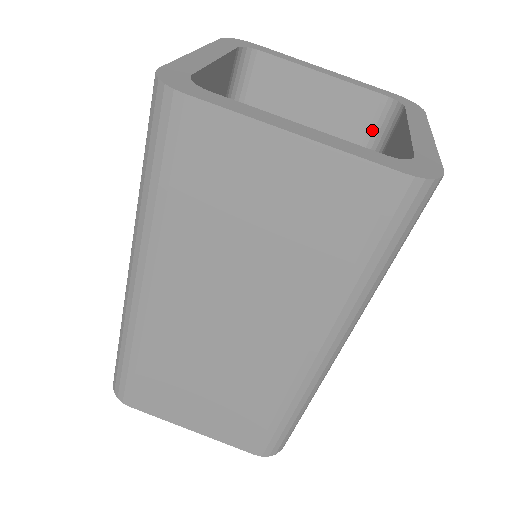
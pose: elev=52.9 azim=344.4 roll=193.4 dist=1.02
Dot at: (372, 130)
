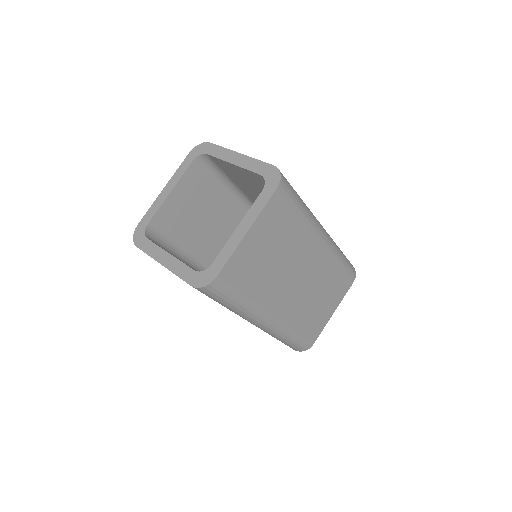
Dot at: occluded
